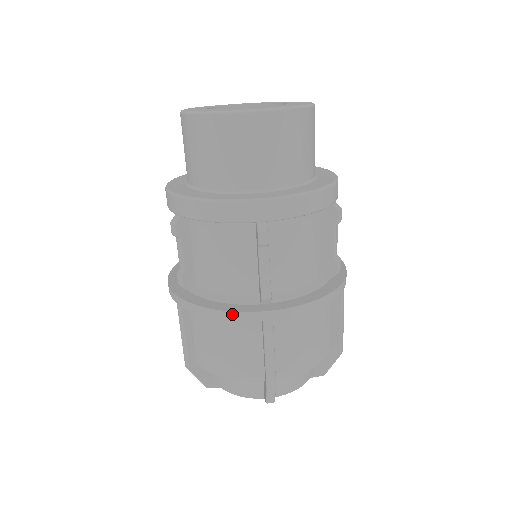
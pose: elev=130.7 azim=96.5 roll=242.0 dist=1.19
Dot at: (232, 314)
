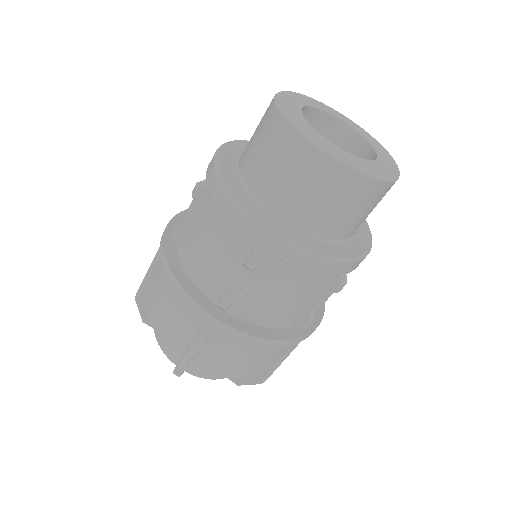
Dot at: (187, 296)
